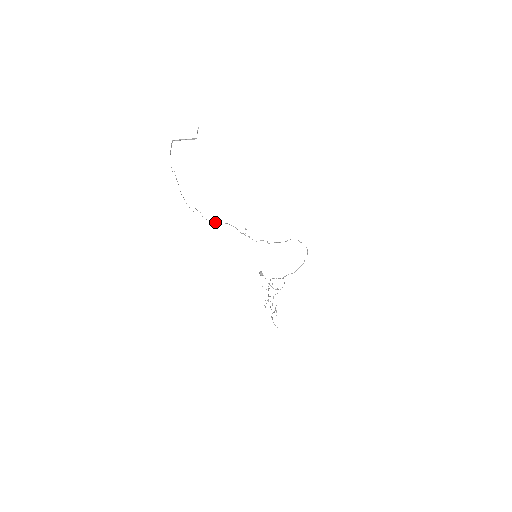
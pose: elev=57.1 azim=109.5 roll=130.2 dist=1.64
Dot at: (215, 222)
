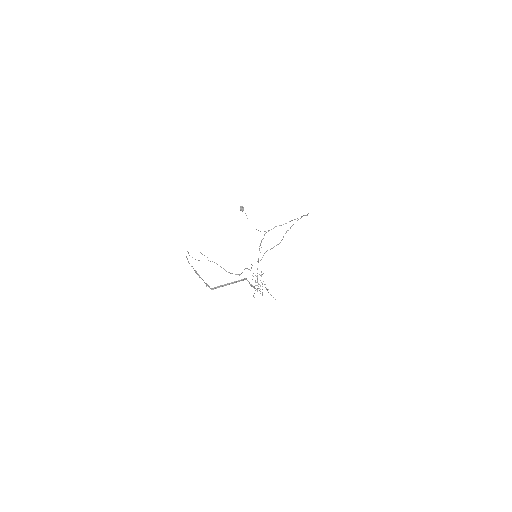
Dot at: (226, 271)
